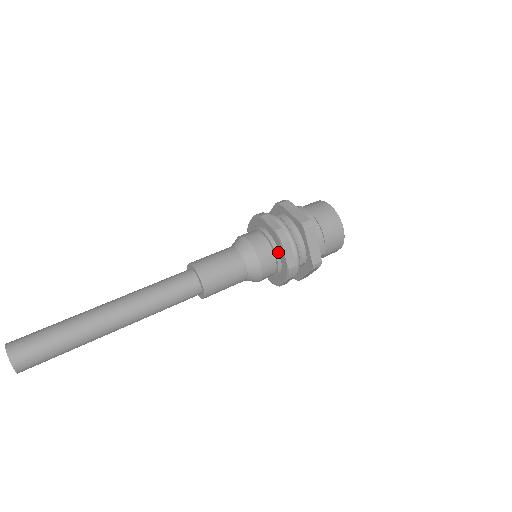
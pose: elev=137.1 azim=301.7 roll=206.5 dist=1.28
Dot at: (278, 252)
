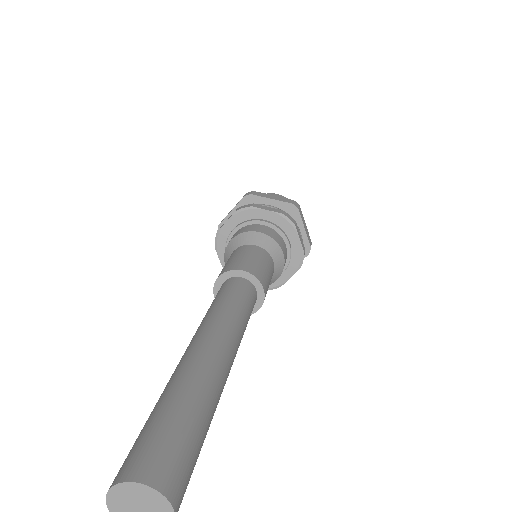
Dot at: (260, 220)
